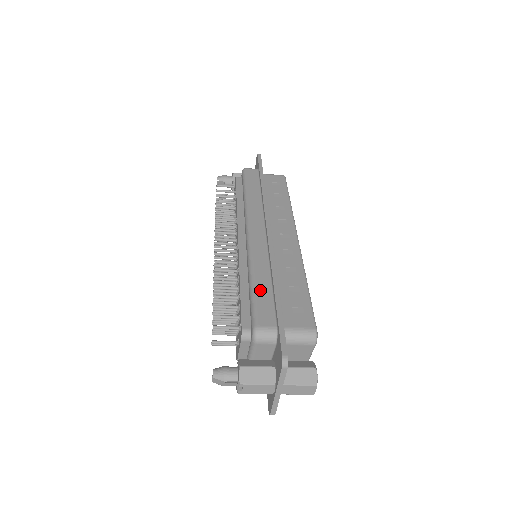
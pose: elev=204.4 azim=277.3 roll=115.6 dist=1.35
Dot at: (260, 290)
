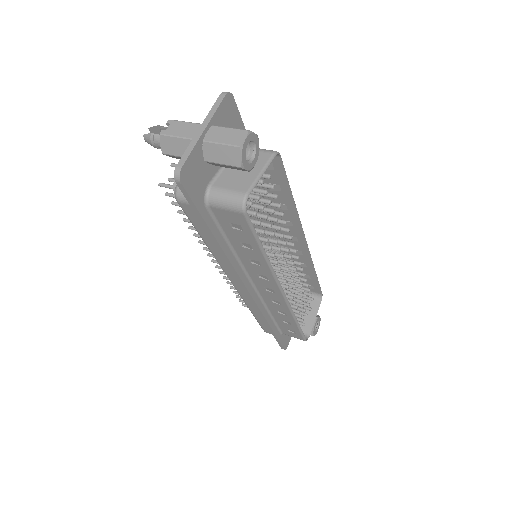
Dot at: (260, 320)
